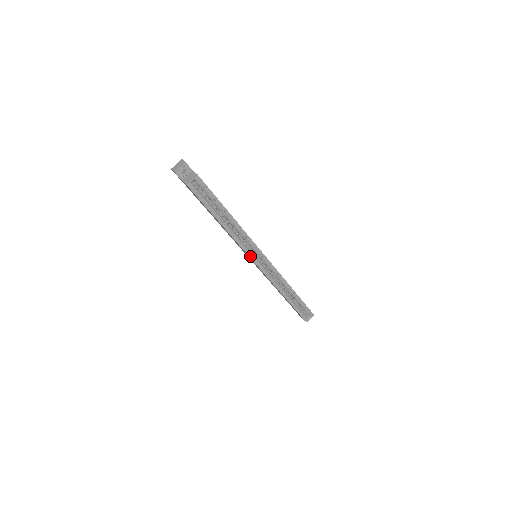
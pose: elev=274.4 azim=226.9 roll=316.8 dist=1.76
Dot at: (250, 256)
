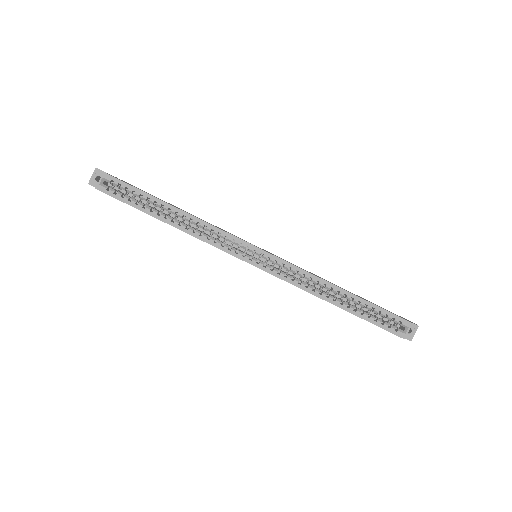
Dot at: (234, 254)
